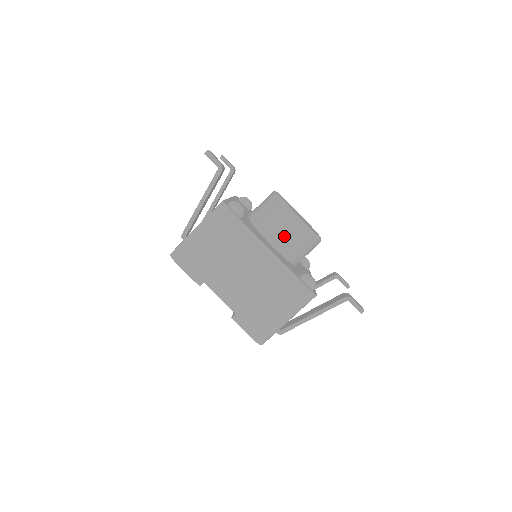
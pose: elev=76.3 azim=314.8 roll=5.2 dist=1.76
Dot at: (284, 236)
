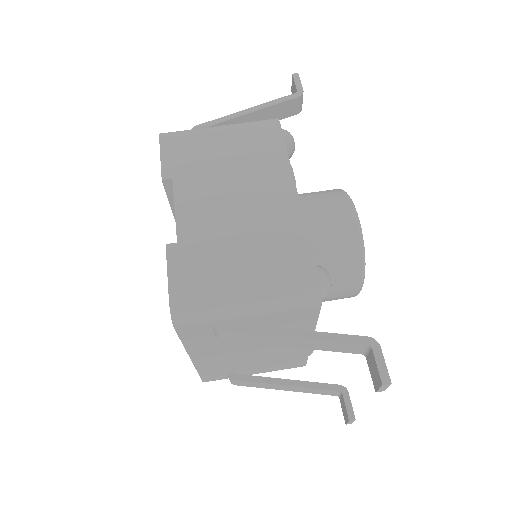
Dot at: (321, 219)
